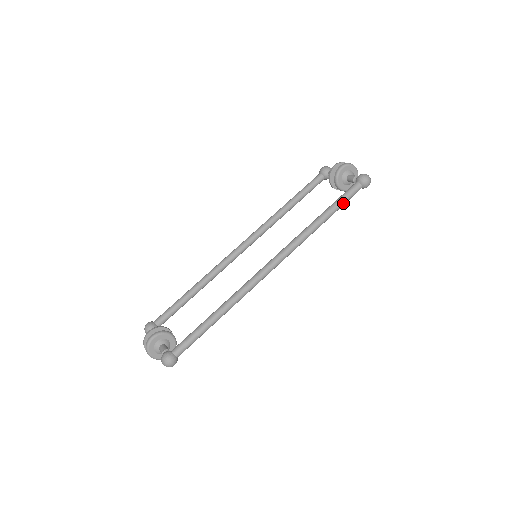
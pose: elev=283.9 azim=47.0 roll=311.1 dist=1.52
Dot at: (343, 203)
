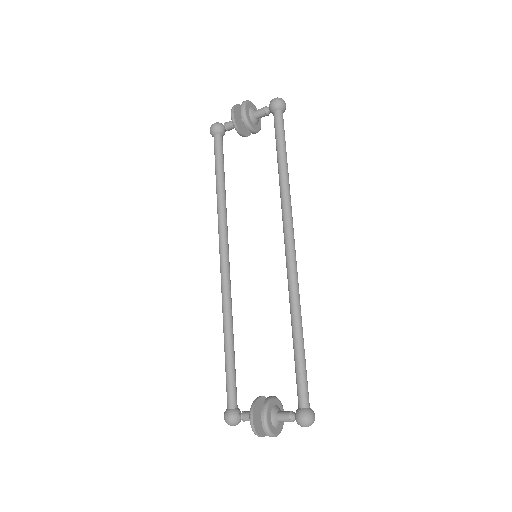
Dot at: occluded
